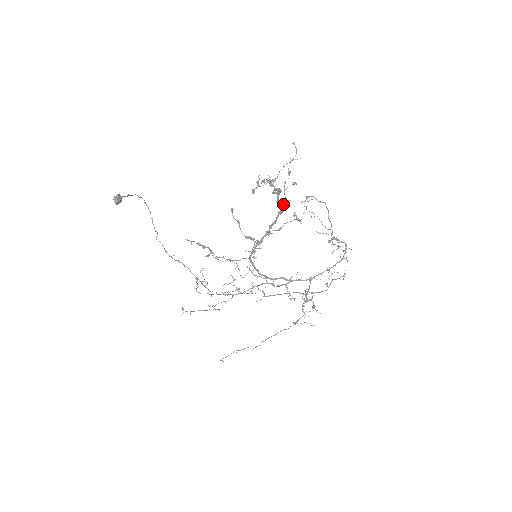
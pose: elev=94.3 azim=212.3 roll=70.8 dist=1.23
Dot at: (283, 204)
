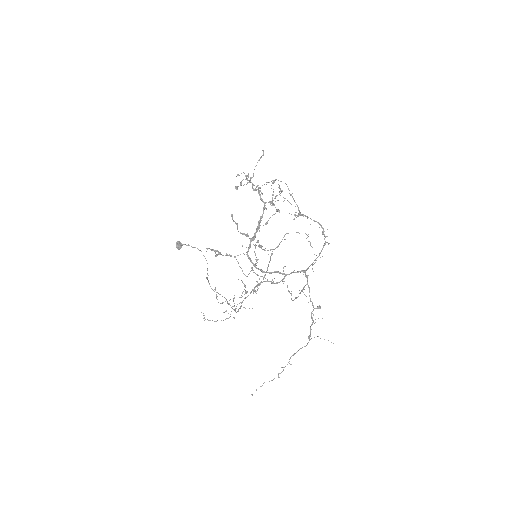
Dot at: occluded
